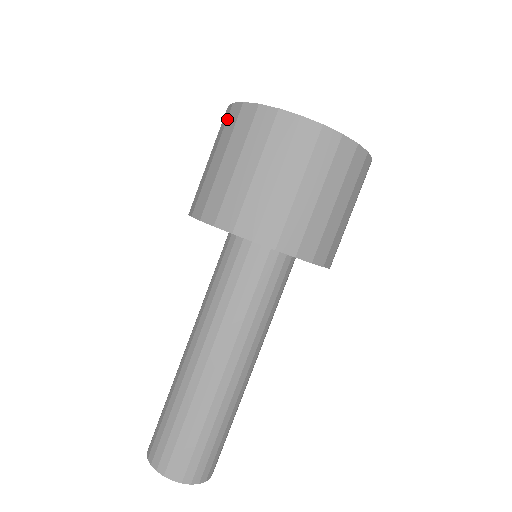
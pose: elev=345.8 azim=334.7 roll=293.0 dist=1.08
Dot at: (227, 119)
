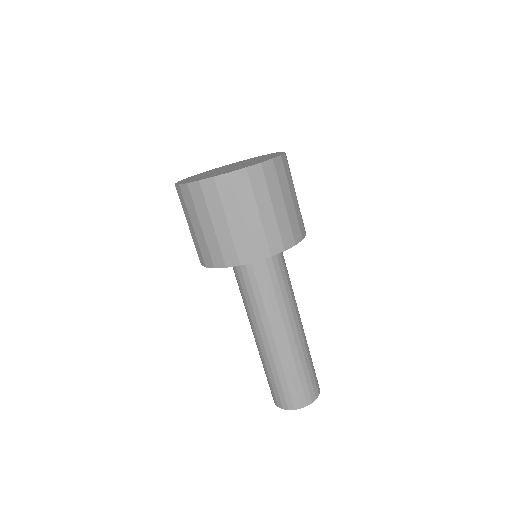
Dot at: (191, 196)
